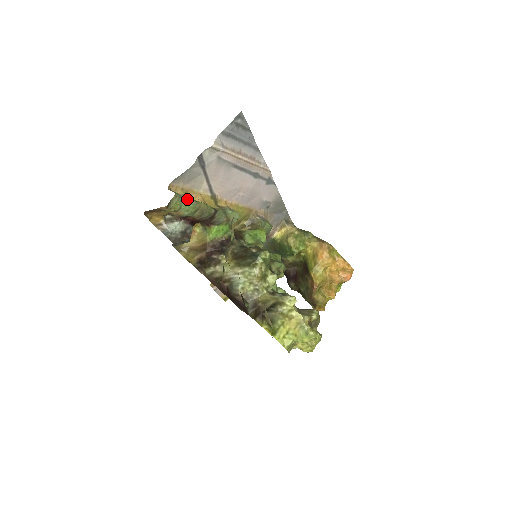
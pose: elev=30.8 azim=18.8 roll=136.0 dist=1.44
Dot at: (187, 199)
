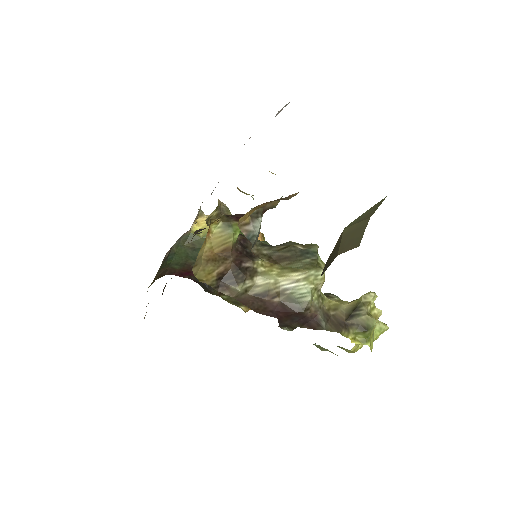
Dot at: occluded
